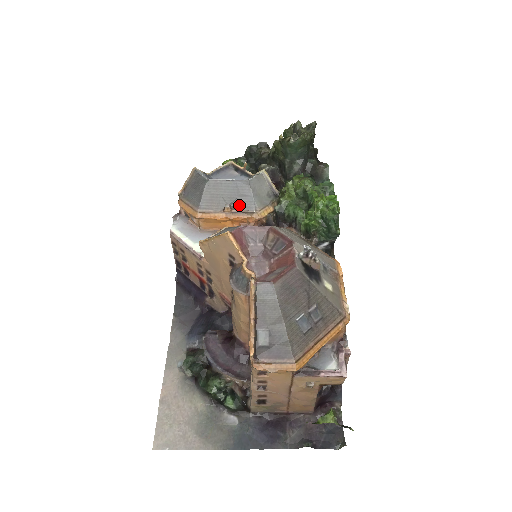
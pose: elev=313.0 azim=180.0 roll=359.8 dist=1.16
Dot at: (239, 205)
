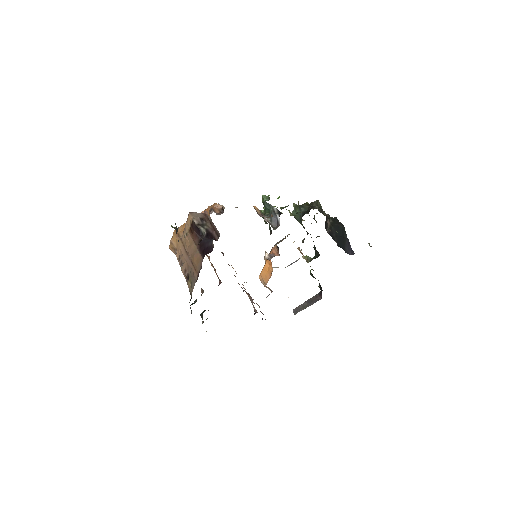
Dot at: occluded
